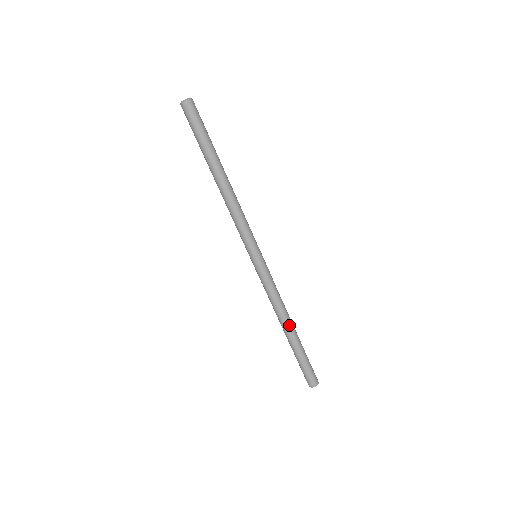
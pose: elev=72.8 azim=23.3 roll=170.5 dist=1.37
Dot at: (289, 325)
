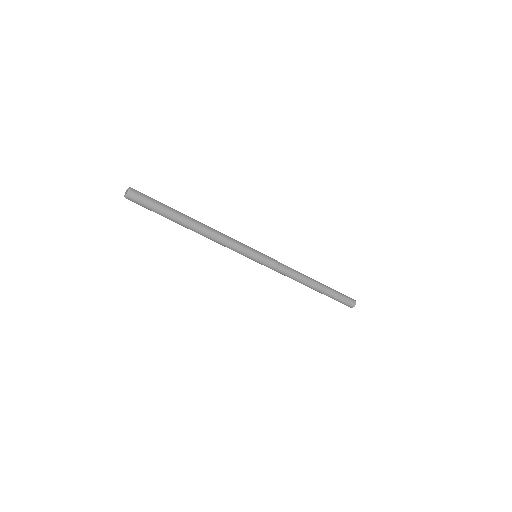
Dot at: (308, 285)
